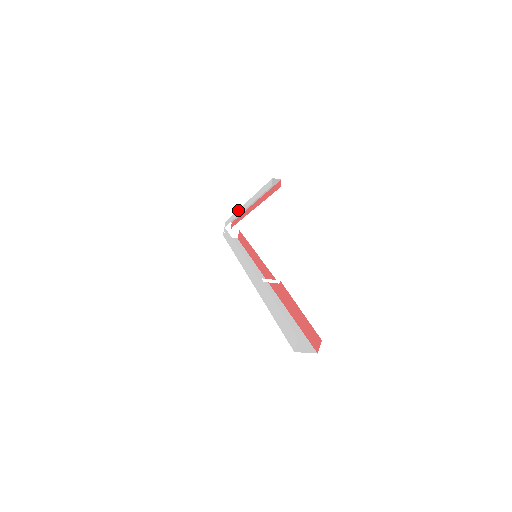
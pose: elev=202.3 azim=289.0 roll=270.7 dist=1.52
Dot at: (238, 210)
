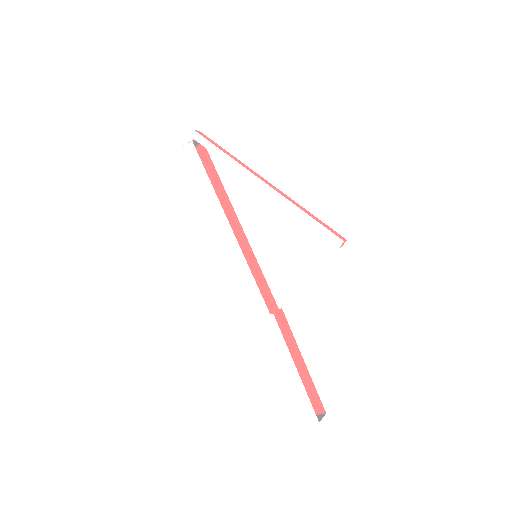
Dot at: (241, 166)
